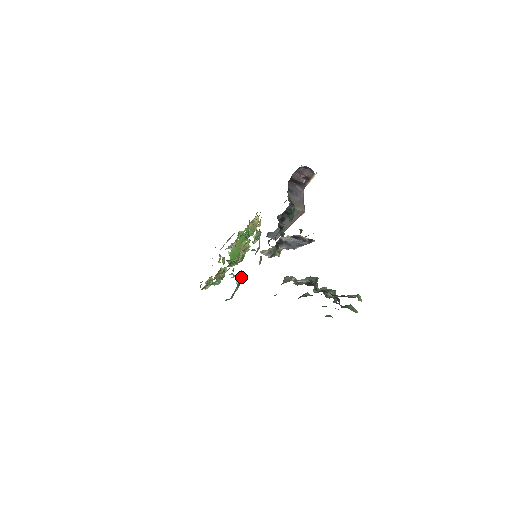
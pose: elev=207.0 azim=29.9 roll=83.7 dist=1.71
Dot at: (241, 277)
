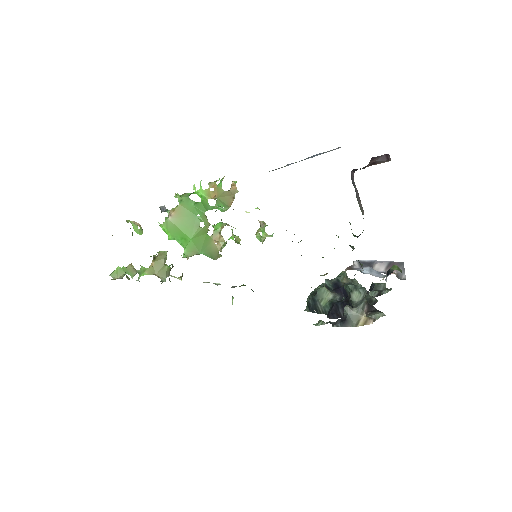
Dot at: occluded
